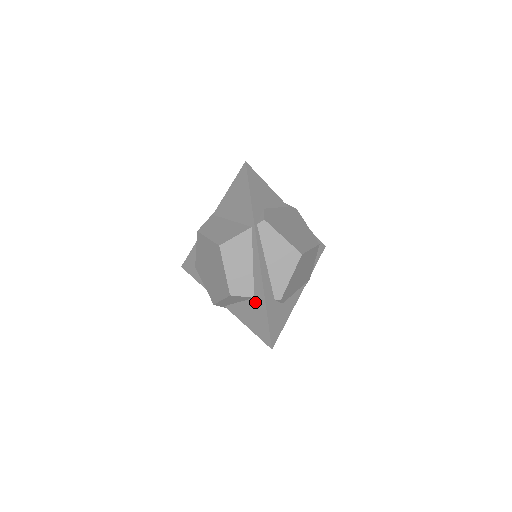
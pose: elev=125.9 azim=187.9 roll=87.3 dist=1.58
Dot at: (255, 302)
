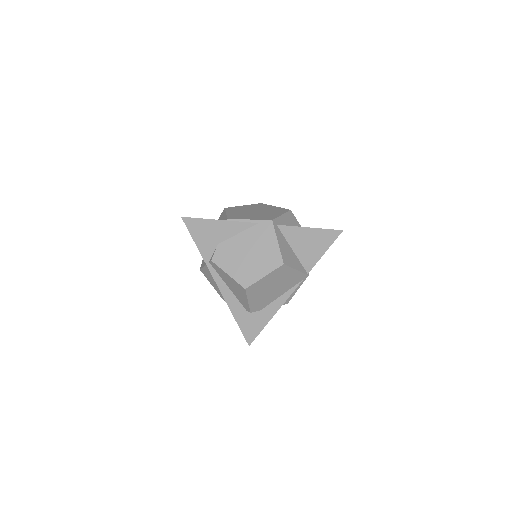
Dot at: occluded
